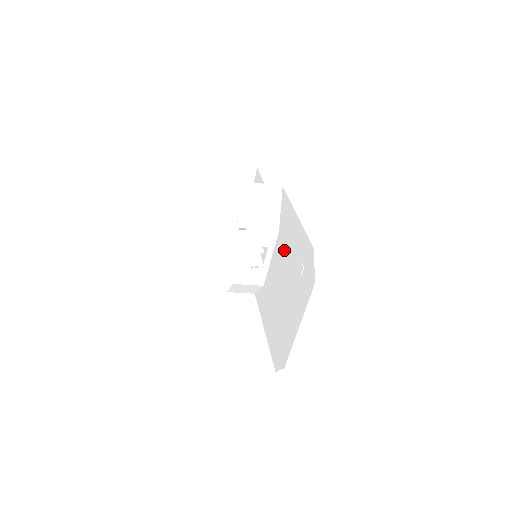
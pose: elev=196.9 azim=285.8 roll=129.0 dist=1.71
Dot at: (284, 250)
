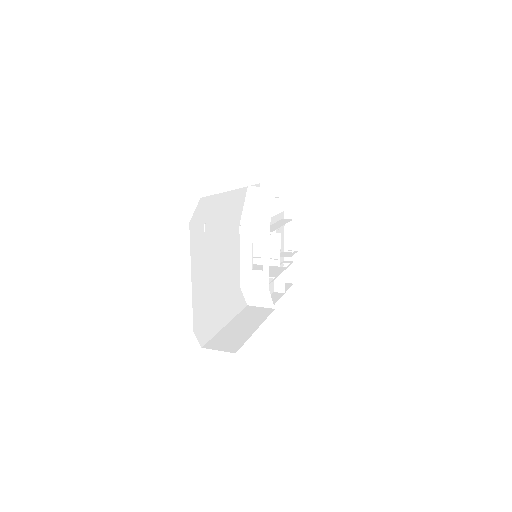
Dot at: occluded
